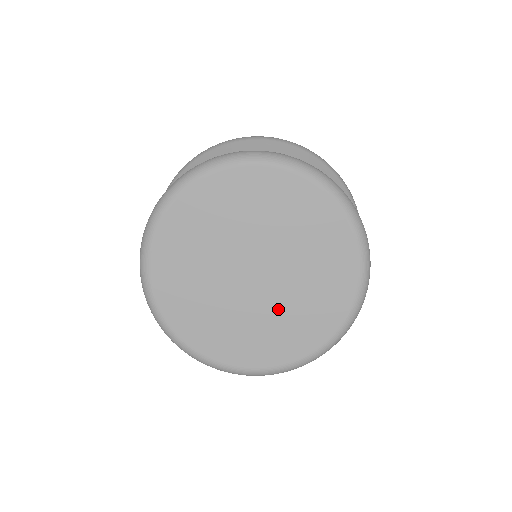
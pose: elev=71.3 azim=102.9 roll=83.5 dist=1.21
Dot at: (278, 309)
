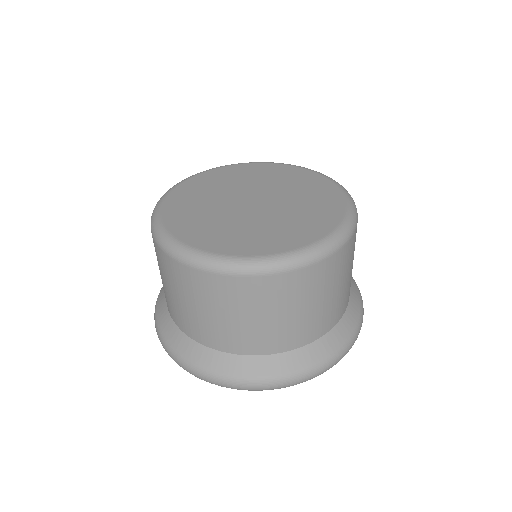
Dot at: (268, 221)
